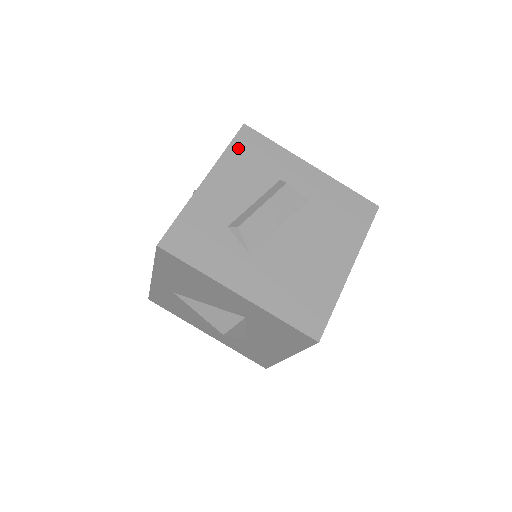
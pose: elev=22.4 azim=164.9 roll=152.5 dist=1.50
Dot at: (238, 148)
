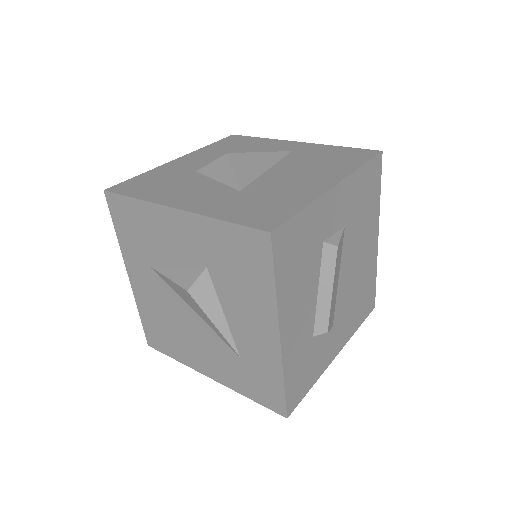
Dot at: (283, 269)
